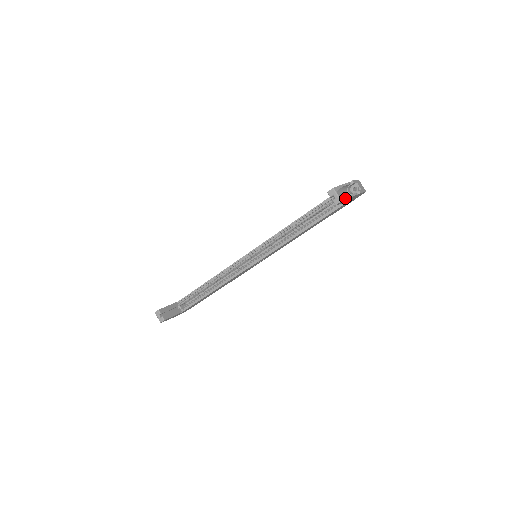
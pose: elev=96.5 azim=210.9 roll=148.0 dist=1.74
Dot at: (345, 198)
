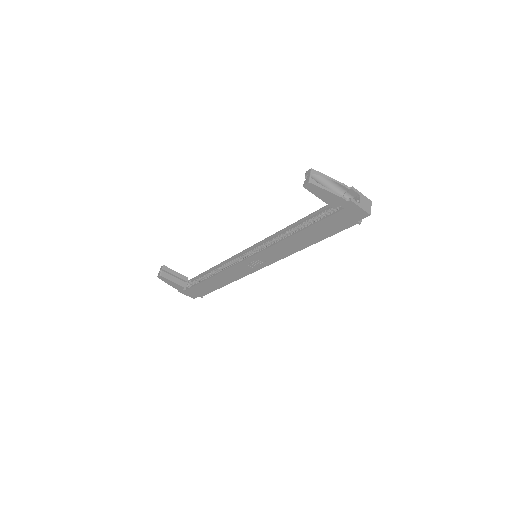
Dot at: (319, 185)
